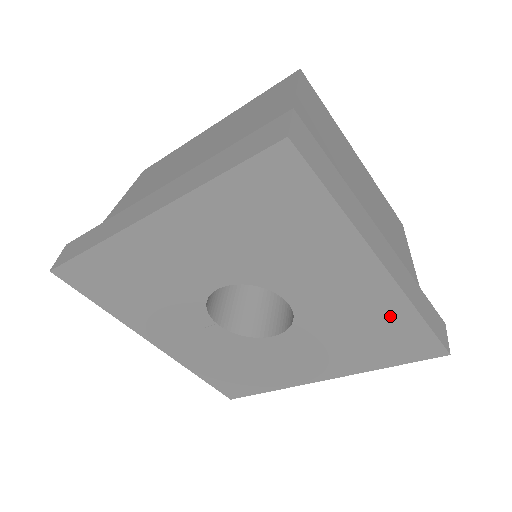
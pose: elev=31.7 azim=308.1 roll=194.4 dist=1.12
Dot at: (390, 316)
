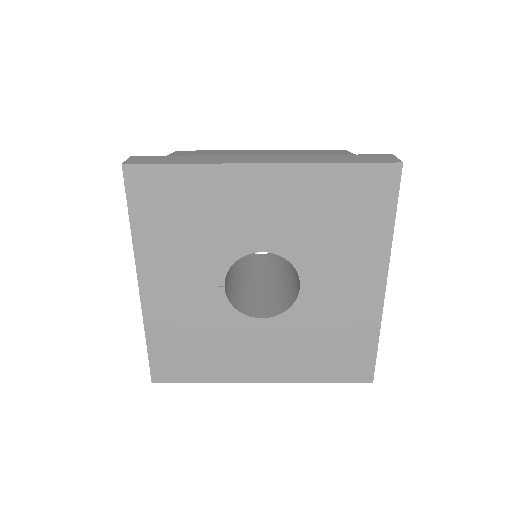
Dot at: (360, 330)
